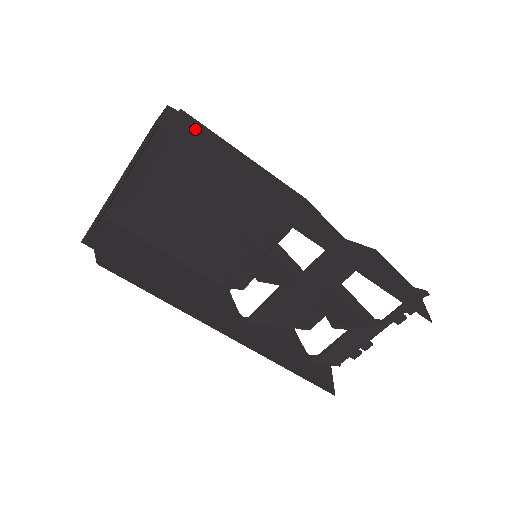
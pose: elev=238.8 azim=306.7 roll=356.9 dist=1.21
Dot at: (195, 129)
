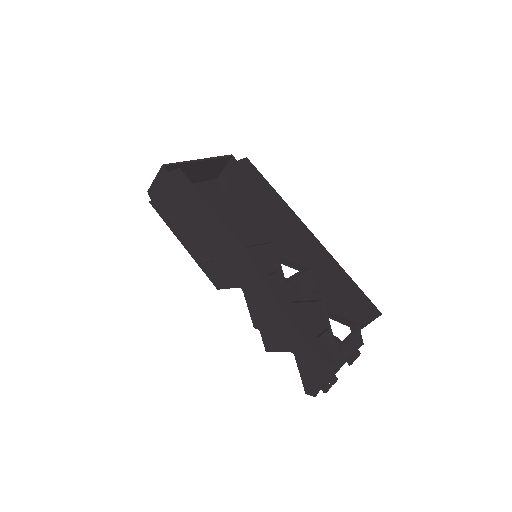
Dot at: (233, 185)
